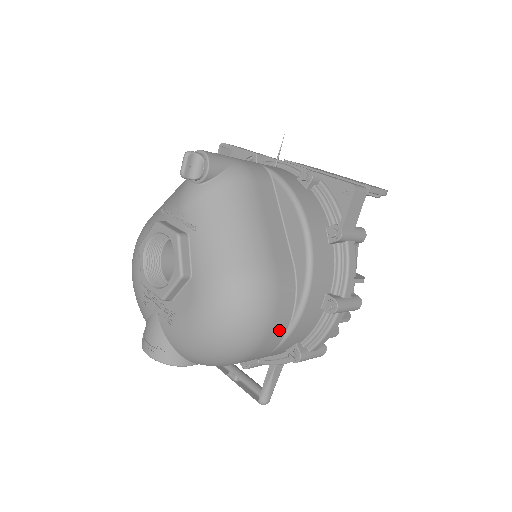
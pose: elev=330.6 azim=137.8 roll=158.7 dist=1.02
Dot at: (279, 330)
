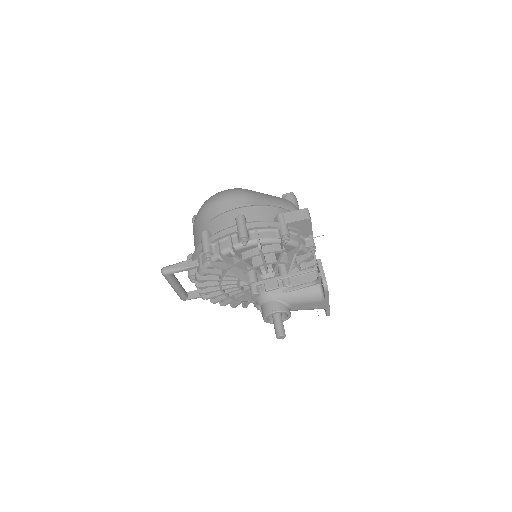
Dot at: (222, 208)
